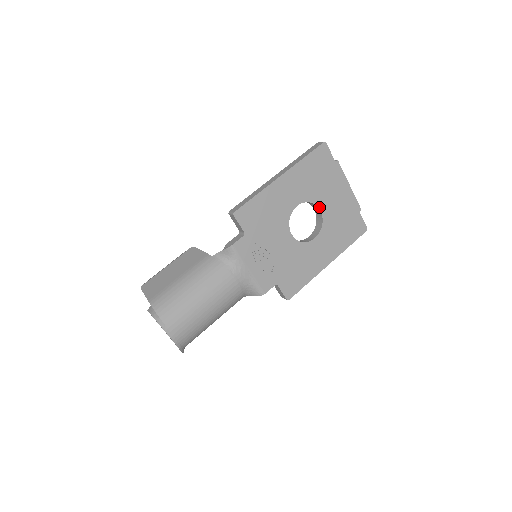
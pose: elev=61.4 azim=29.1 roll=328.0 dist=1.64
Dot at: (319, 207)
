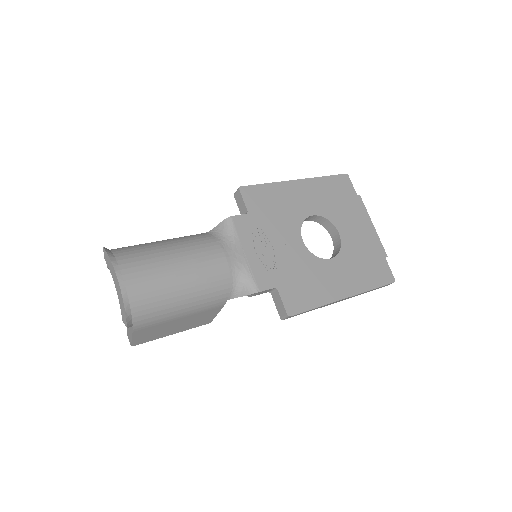
Dot at: (337, 229)
